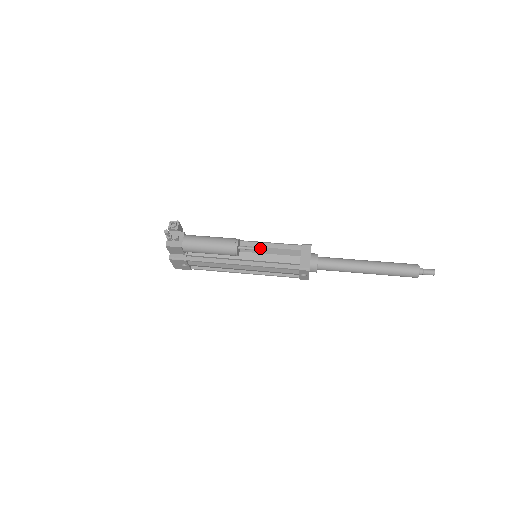
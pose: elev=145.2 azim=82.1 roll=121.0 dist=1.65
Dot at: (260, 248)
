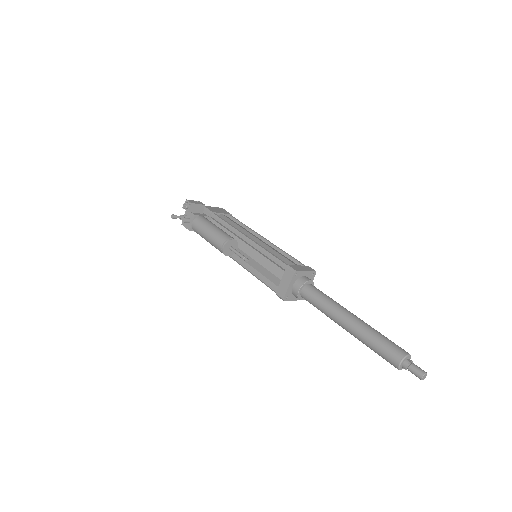
Dot at: (243, 258)
